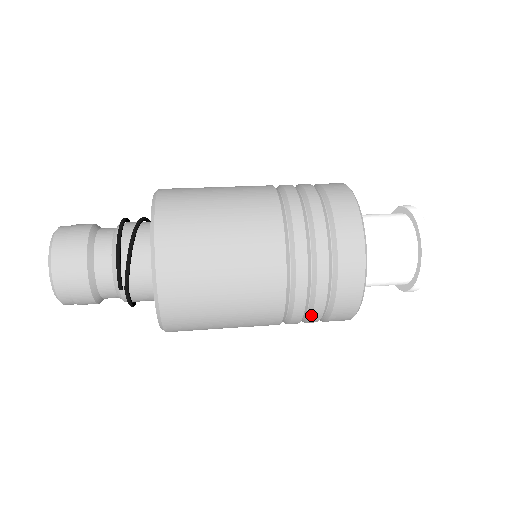
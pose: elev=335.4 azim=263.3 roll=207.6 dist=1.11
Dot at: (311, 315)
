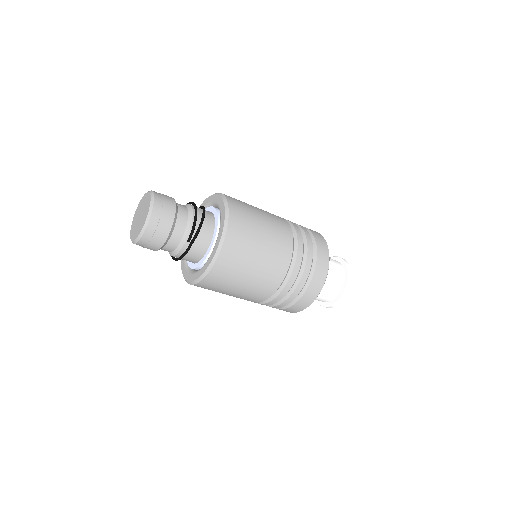
Dot at: (289, 297)
